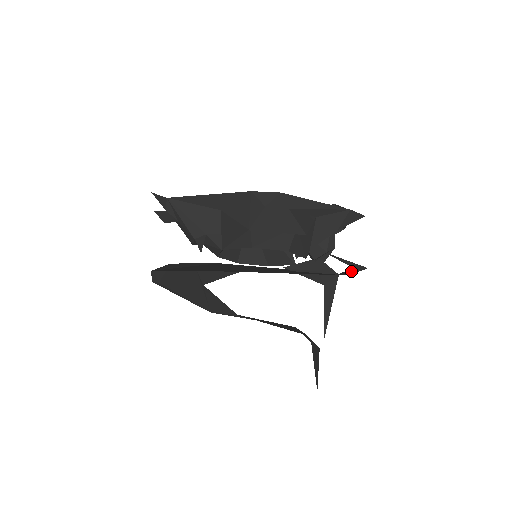
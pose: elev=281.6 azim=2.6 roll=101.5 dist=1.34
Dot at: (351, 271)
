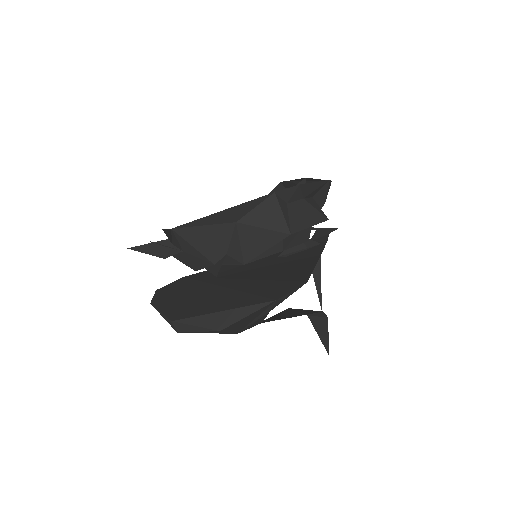
Dot at: (320, 236)
